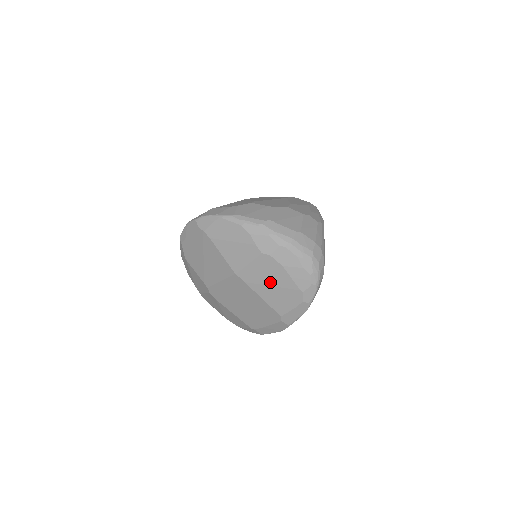
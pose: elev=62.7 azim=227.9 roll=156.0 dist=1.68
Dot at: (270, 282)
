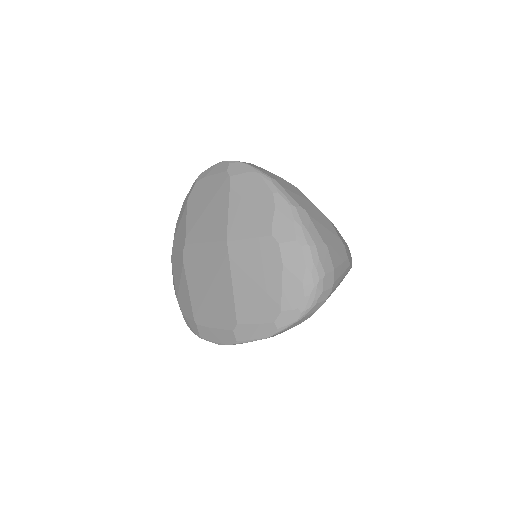
Dot at: (256, 275)
